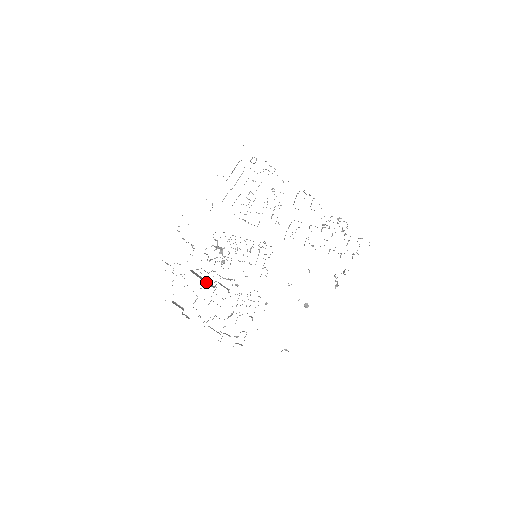
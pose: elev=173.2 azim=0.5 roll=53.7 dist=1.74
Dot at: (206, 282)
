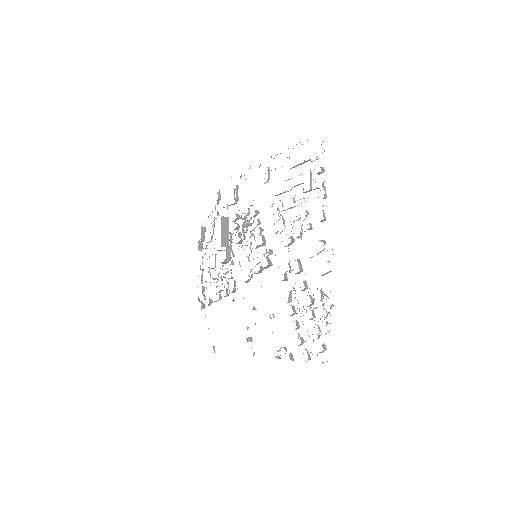
Dot at: (223, 236)
